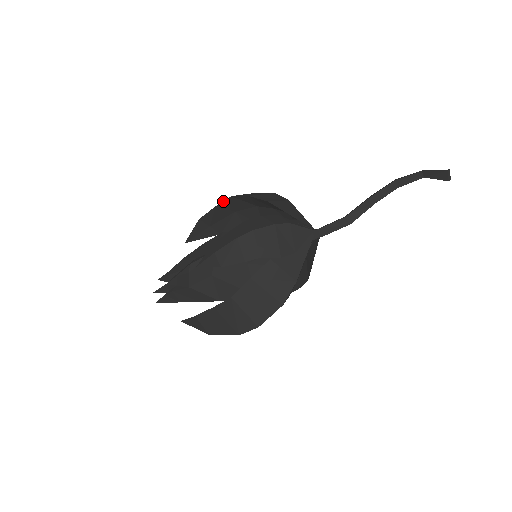
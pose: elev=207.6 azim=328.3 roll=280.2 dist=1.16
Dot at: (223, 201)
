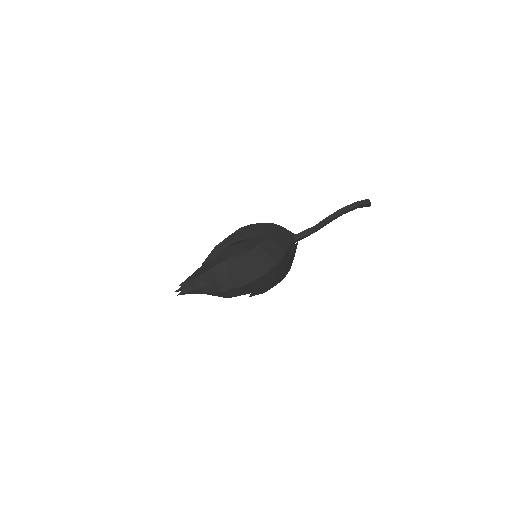
Dot at: (234, 232)
